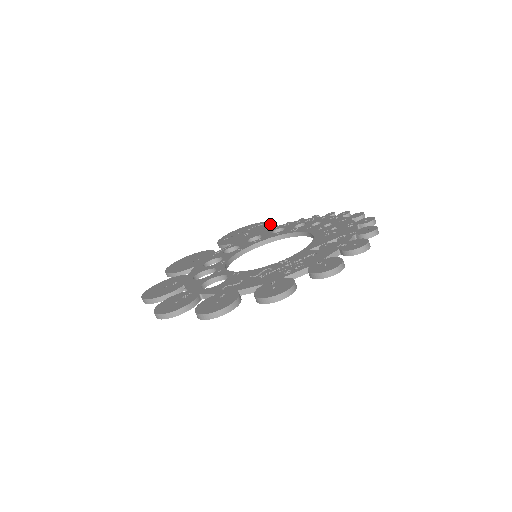
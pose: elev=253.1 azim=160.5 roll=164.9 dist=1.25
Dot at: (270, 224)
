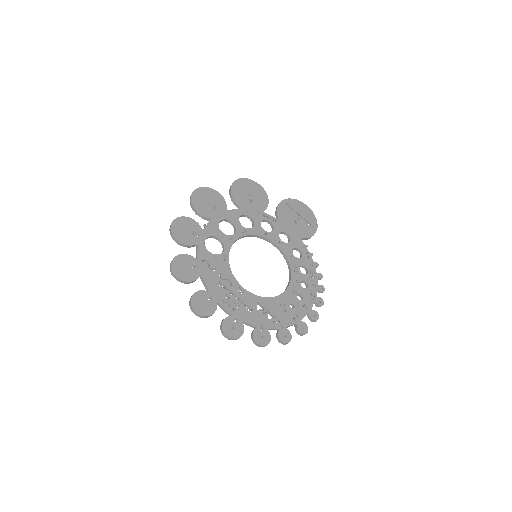
Dot at: occluded
